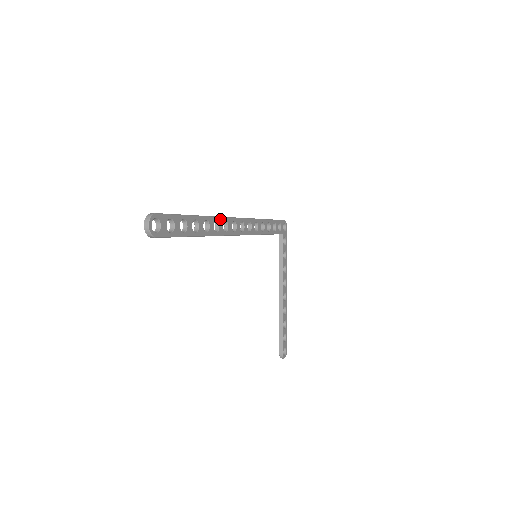
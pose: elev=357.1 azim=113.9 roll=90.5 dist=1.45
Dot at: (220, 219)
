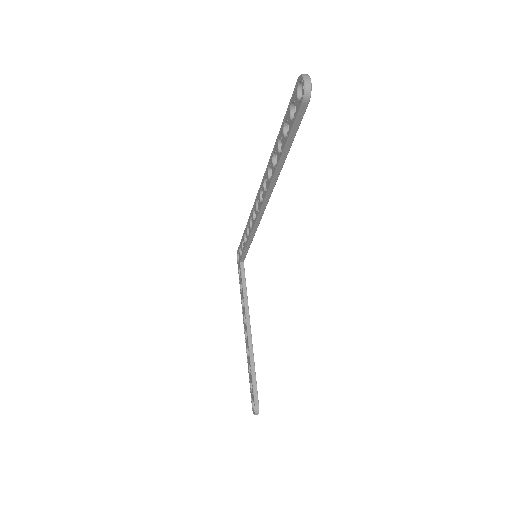
Dot at: occluded
